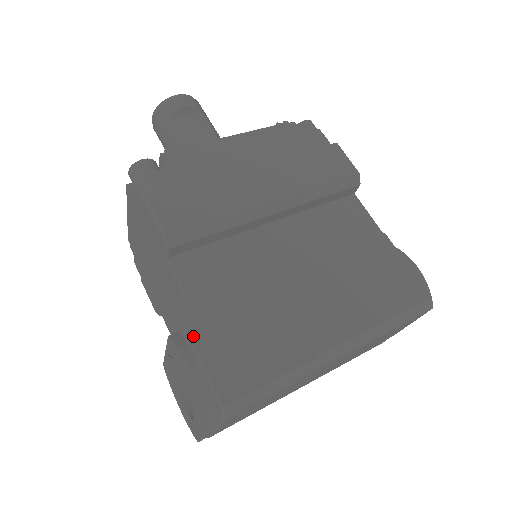
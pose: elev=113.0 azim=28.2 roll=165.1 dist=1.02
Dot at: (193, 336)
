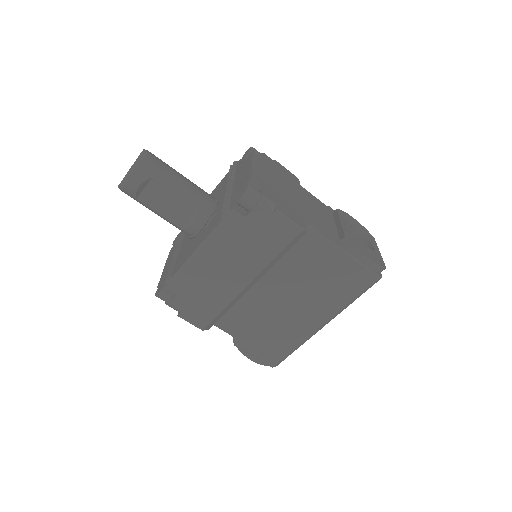
Dot at: (244, 350)
